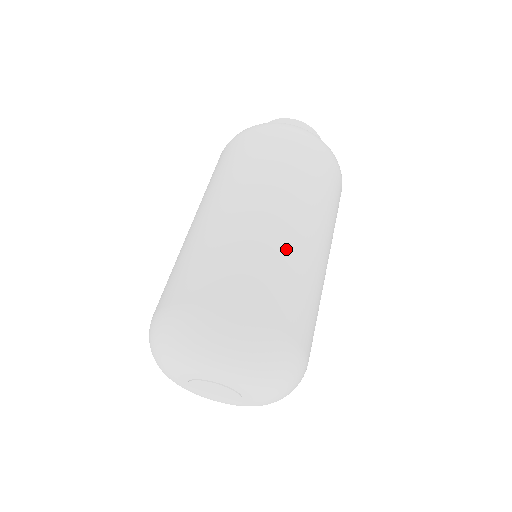
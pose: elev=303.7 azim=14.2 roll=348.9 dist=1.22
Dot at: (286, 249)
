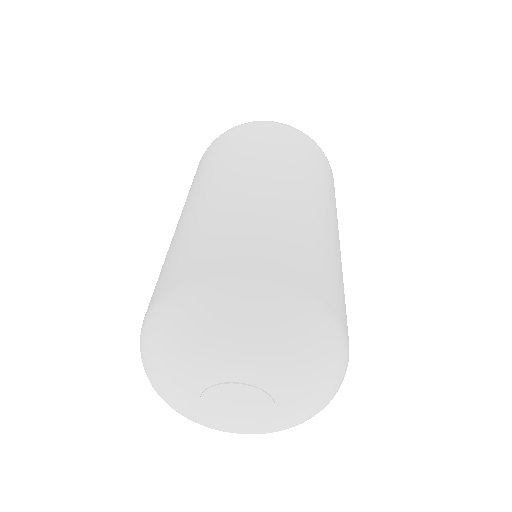
Dot at: occluded
